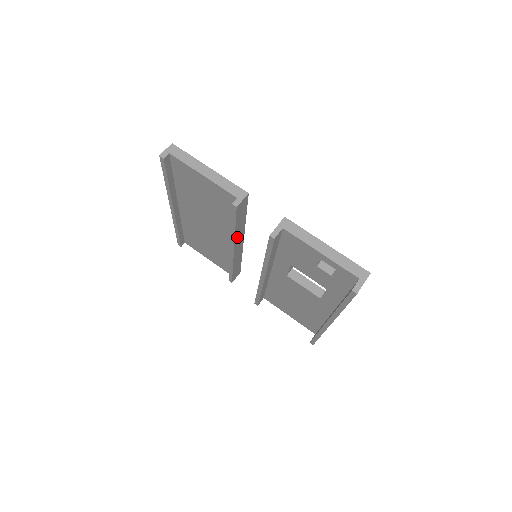
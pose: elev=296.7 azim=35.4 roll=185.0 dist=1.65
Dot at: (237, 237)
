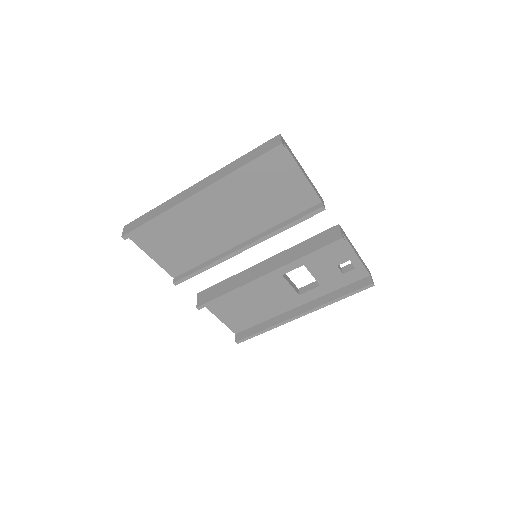
Dot at: occluded
